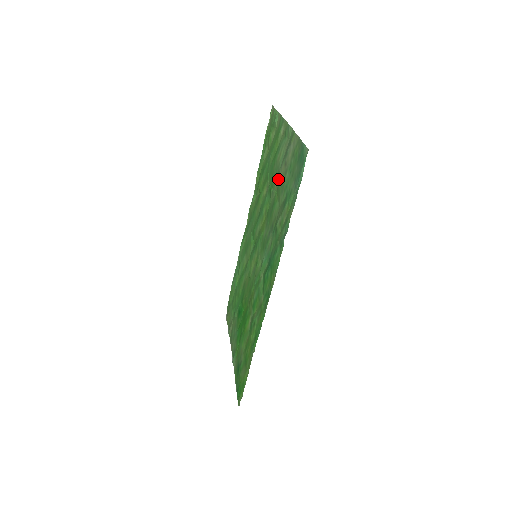
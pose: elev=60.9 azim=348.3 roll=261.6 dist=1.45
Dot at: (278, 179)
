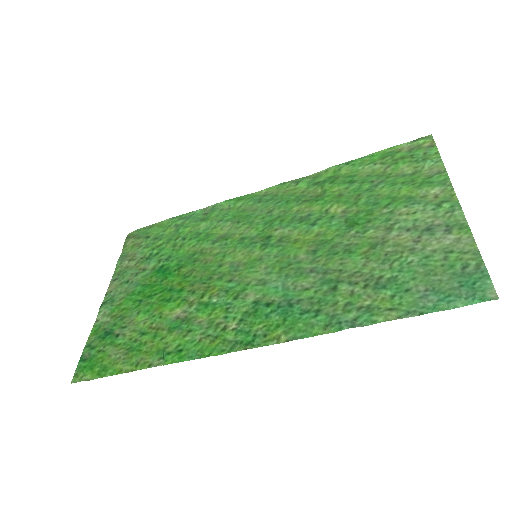
Dot at: (384, 235)
